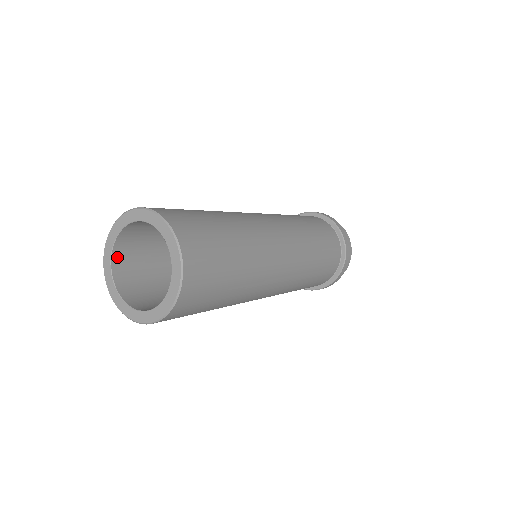
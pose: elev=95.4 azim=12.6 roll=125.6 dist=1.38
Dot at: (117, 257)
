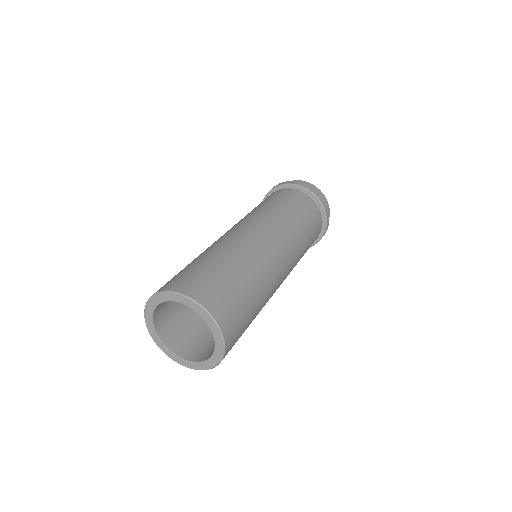
Dot at: (171, 345)
